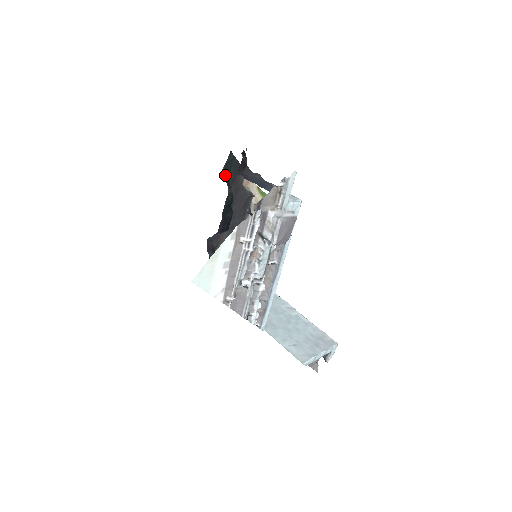
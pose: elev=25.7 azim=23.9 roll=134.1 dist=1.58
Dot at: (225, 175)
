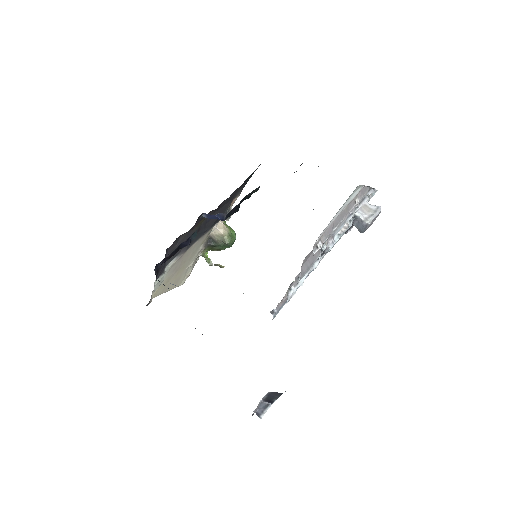
Dot at: occluded
